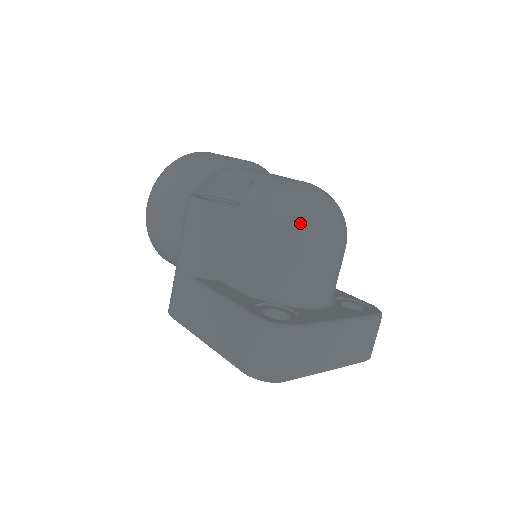
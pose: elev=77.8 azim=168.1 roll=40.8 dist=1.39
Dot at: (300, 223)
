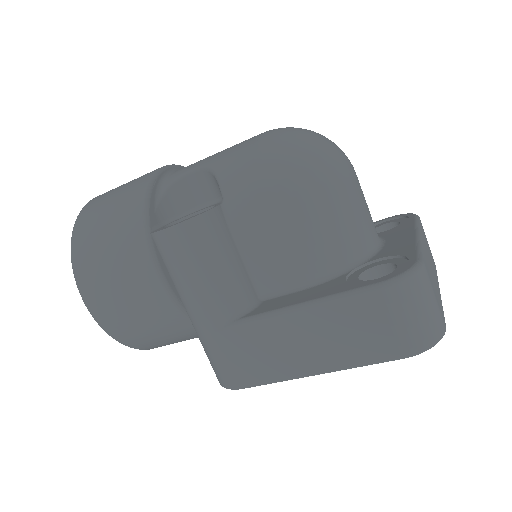
Dot at: (316, 164)
